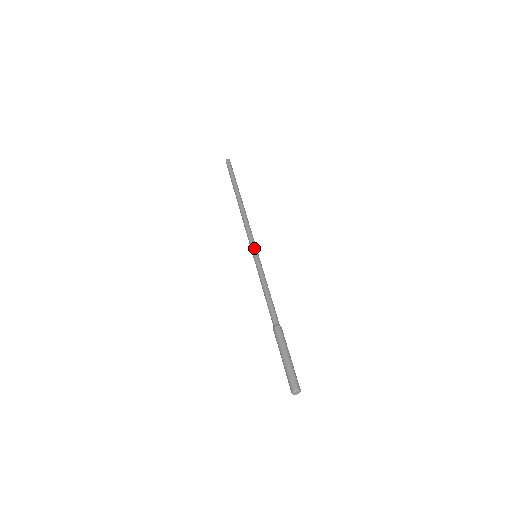
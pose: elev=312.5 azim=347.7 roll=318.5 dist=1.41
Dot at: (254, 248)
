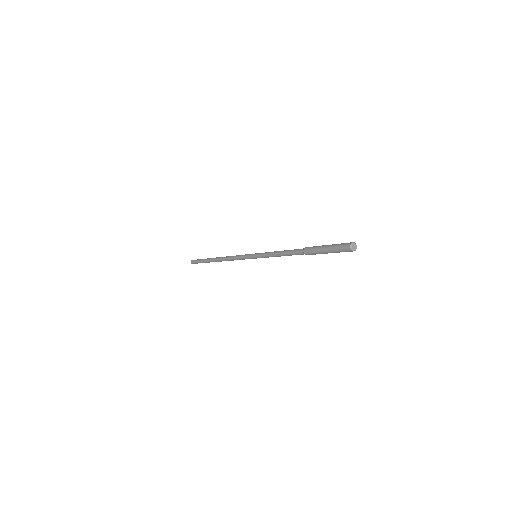
Dot at: (250, 254)
